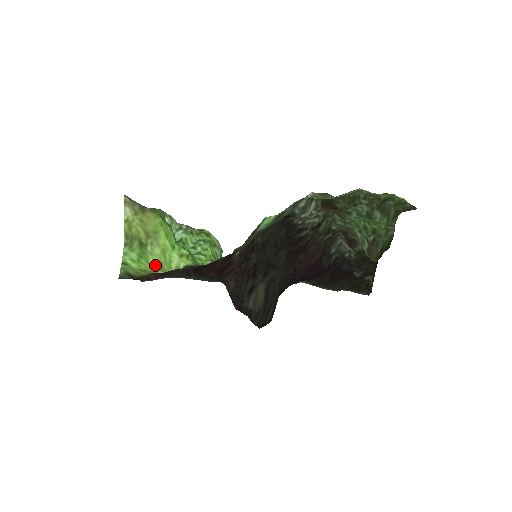
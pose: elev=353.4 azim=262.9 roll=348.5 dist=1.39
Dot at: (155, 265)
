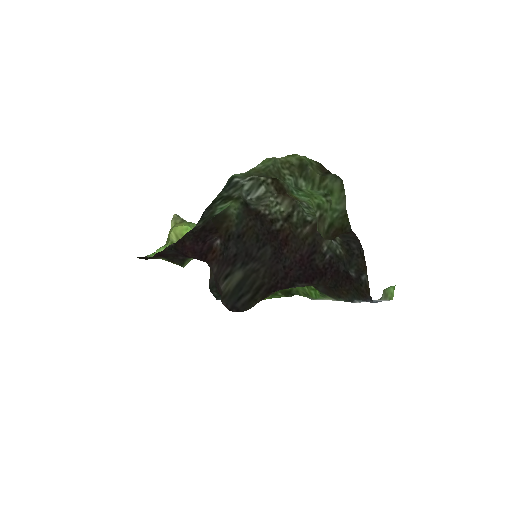
Dot at: occluded
